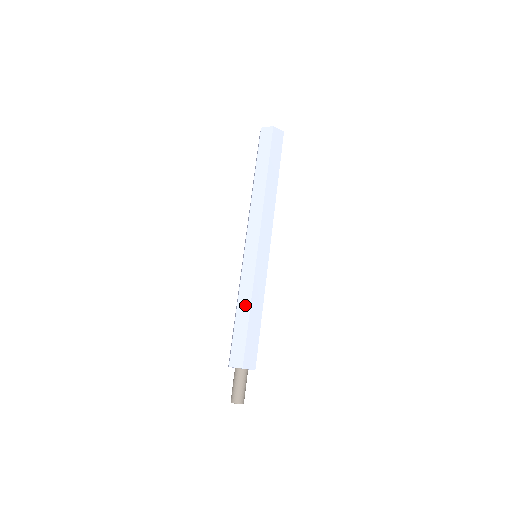
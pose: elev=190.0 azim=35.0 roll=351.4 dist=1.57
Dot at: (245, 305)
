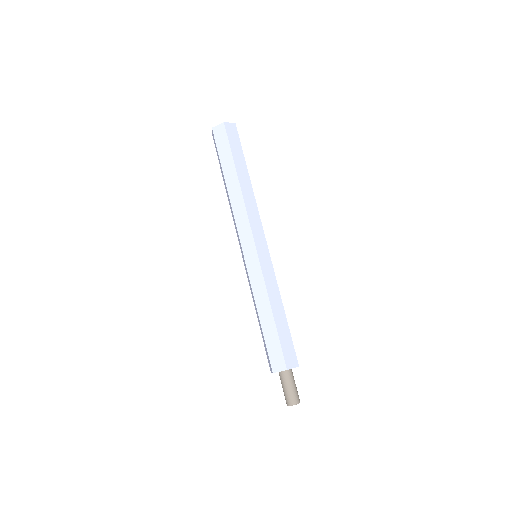
Dot at: (265, 308)
